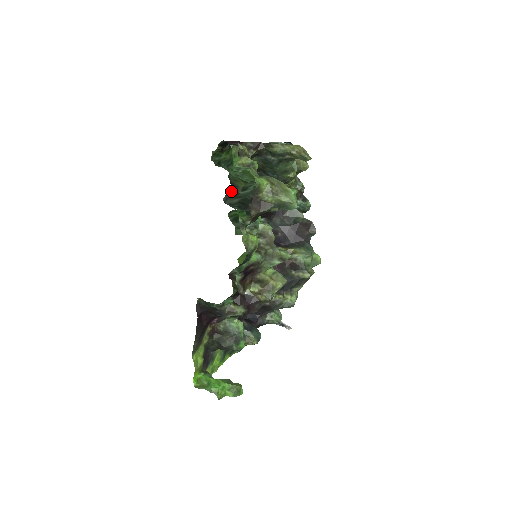
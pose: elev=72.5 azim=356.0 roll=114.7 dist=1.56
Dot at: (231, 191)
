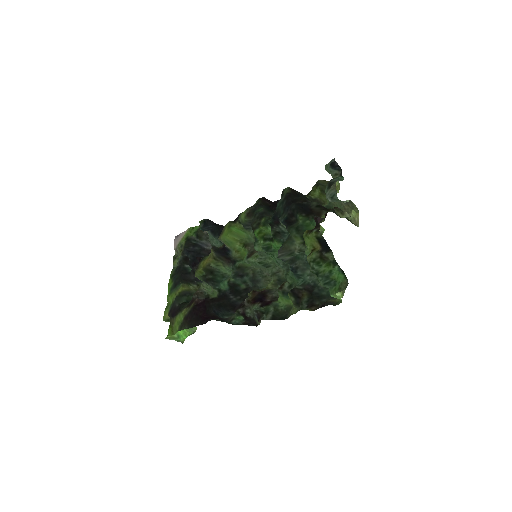
Dot at: (287, 246)
